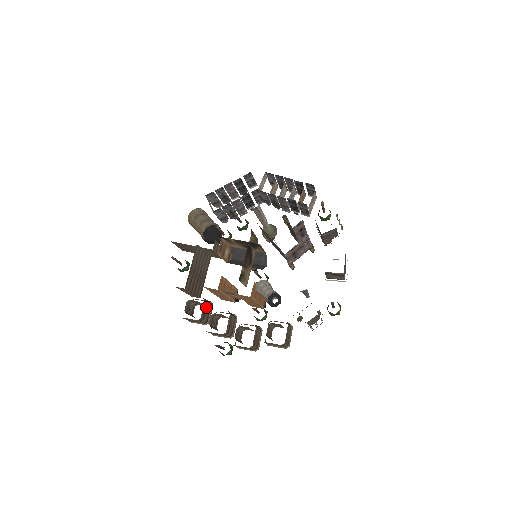
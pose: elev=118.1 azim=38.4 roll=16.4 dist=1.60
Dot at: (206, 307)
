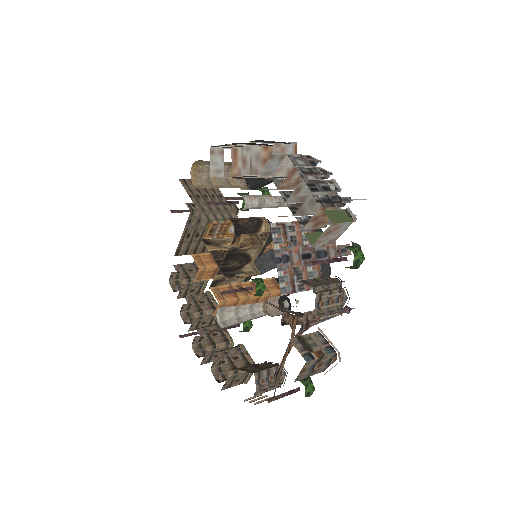
Dot at: (190, 287)
